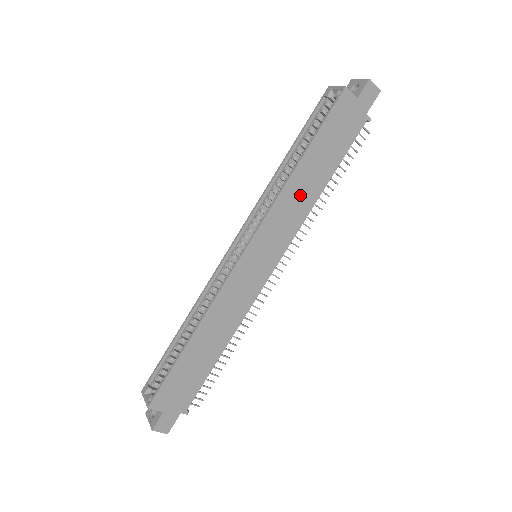
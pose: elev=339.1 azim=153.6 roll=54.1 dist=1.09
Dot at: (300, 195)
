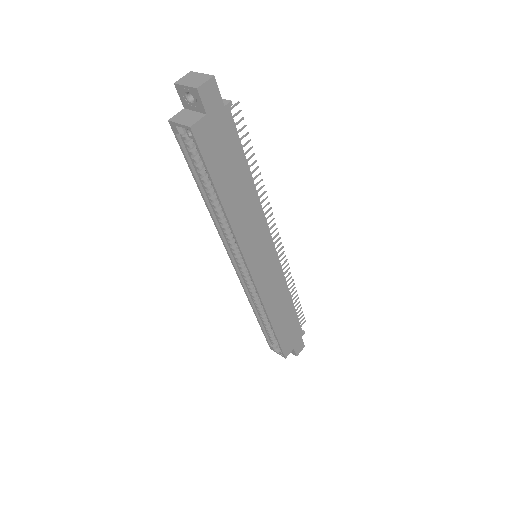
Dot at: (245, 212)
